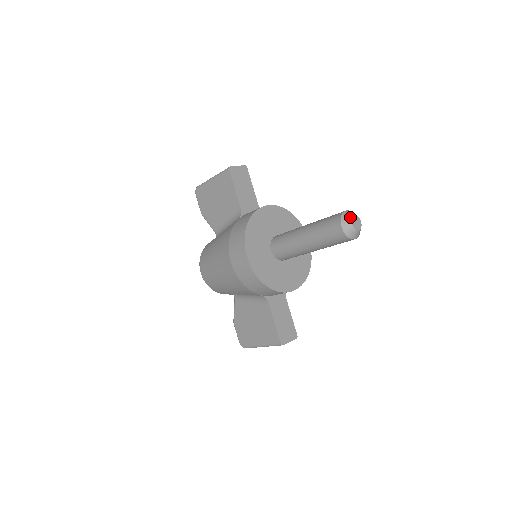
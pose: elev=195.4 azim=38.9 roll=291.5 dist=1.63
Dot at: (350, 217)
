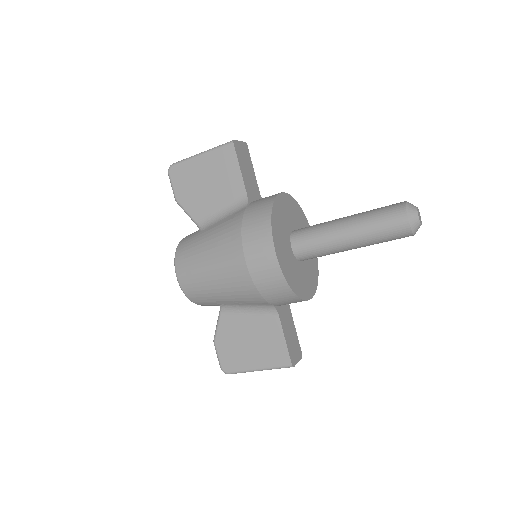
Dot at: (415, 208)
